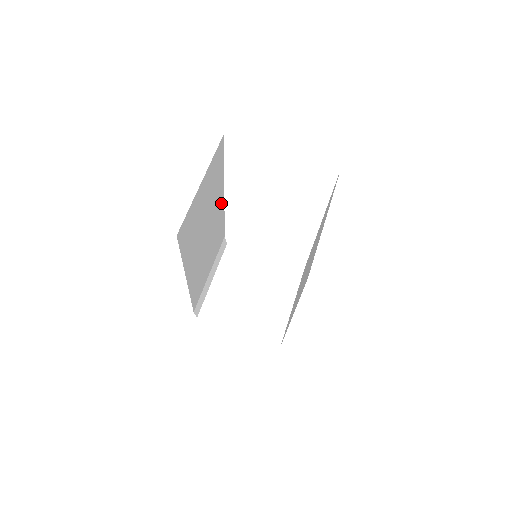
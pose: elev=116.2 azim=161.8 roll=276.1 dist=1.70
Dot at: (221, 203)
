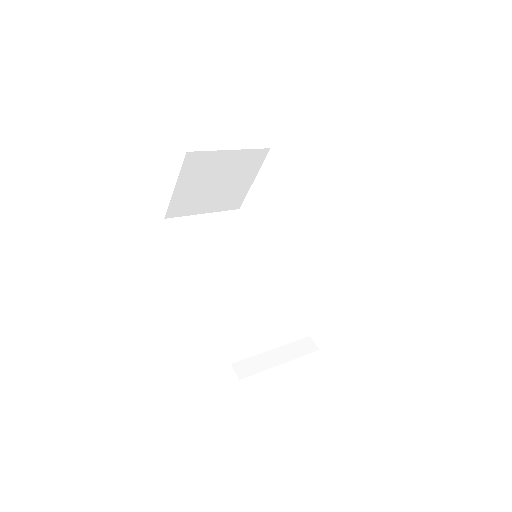
Dot at: (268, 272)
